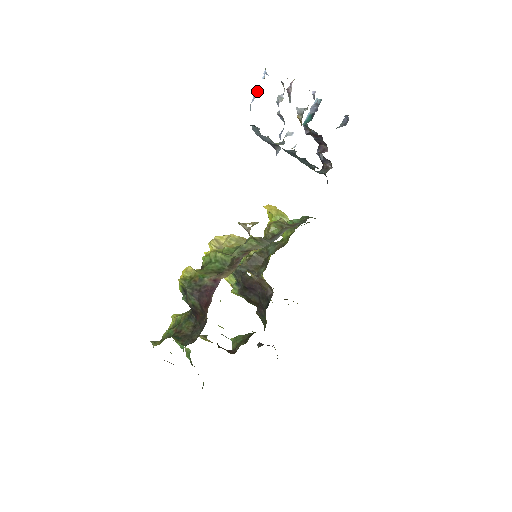
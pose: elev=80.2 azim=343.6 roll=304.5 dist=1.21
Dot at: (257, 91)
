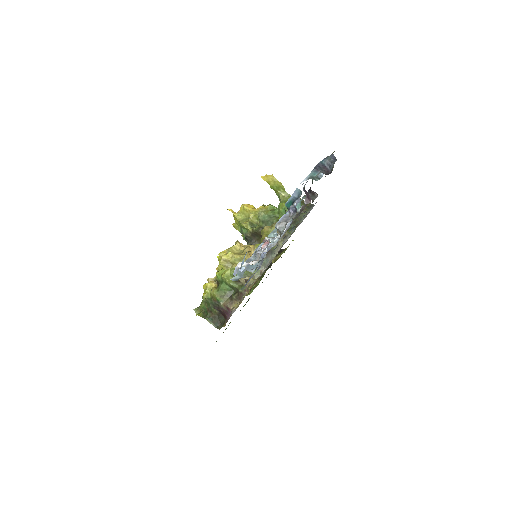
Dot at: (237, 270)
